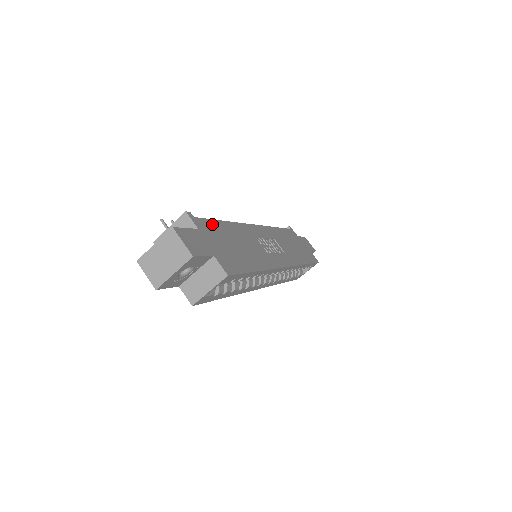
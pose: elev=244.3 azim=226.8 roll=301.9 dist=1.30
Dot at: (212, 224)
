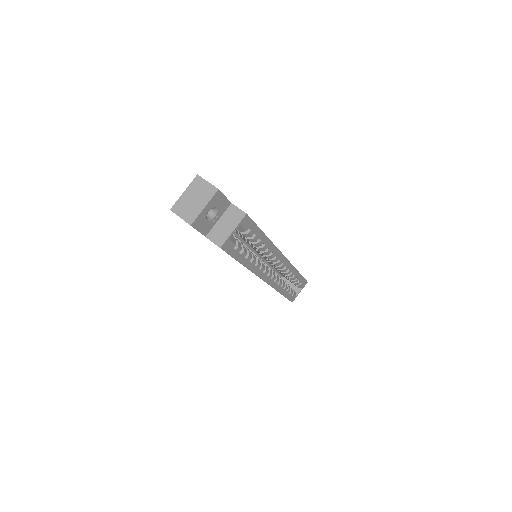
Dot at: occluded
